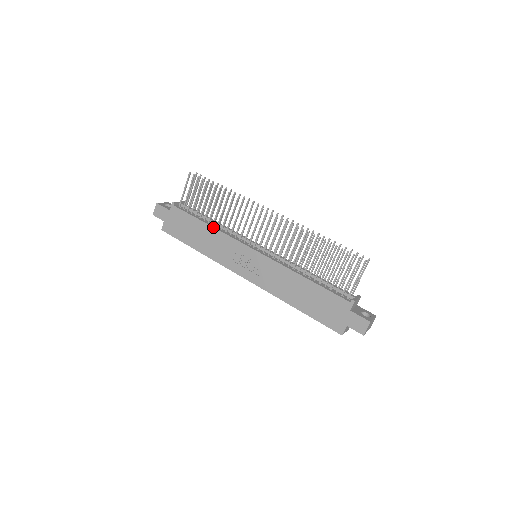
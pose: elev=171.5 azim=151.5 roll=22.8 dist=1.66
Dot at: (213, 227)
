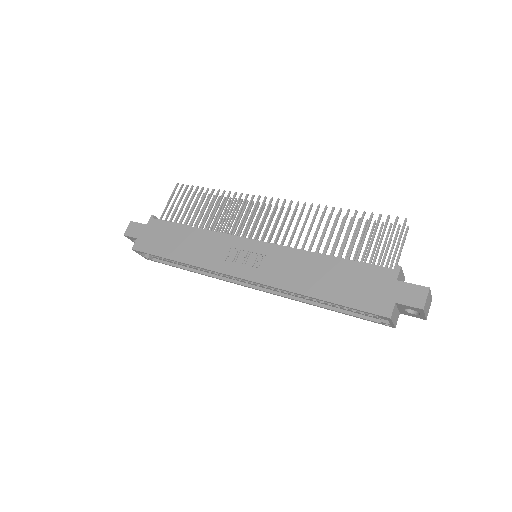
Dot at: (201, 228)
